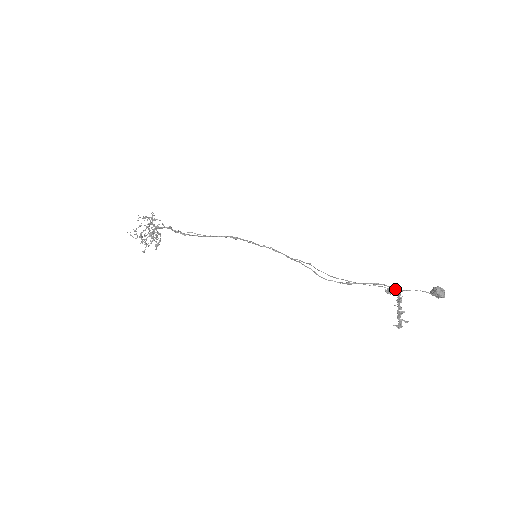
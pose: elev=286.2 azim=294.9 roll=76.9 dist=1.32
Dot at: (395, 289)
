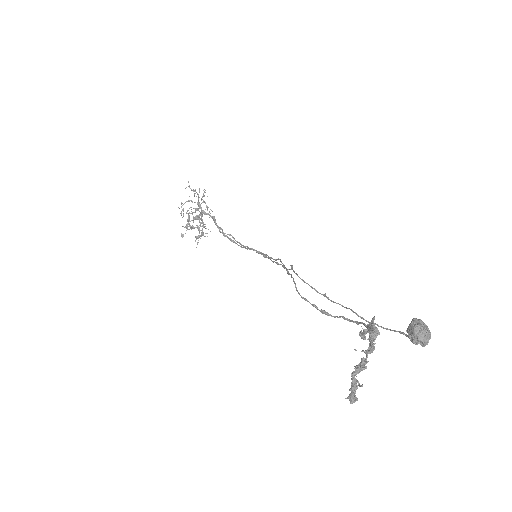
Dot at: occluded
